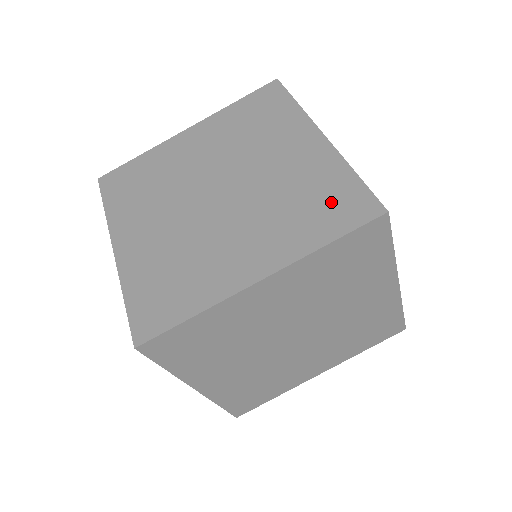
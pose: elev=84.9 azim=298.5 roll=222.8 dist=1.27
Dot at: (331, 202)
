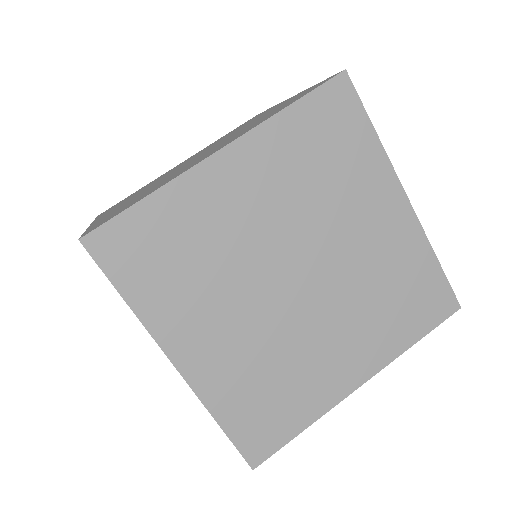
Dot at: (294, 99)
